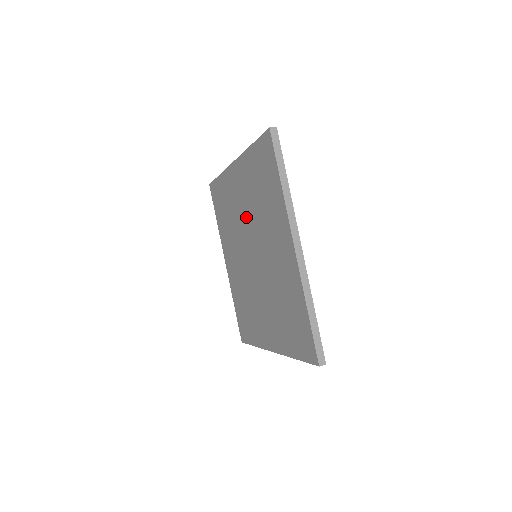
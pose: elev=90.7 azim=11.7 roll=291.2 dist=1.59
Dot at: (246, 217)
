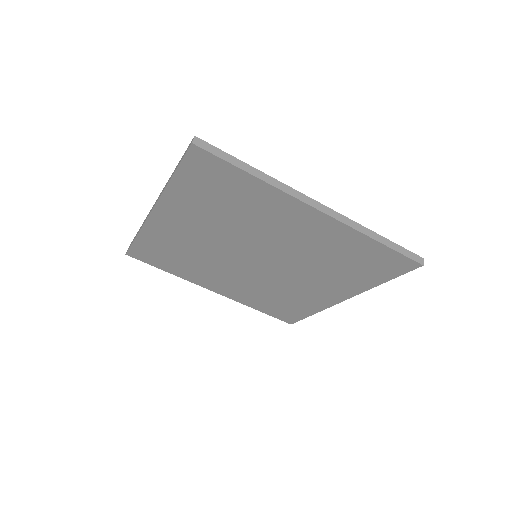
Dot at: (217, 239)
